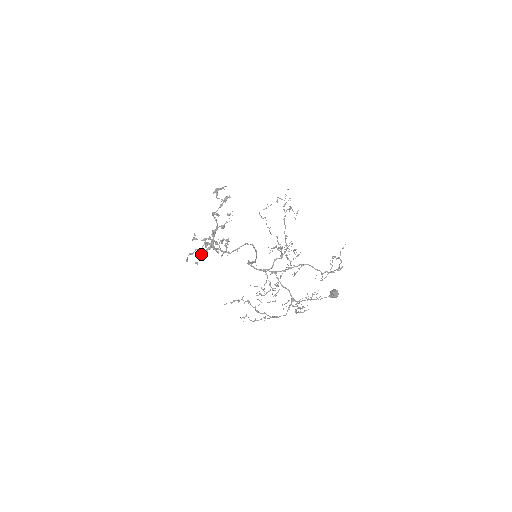
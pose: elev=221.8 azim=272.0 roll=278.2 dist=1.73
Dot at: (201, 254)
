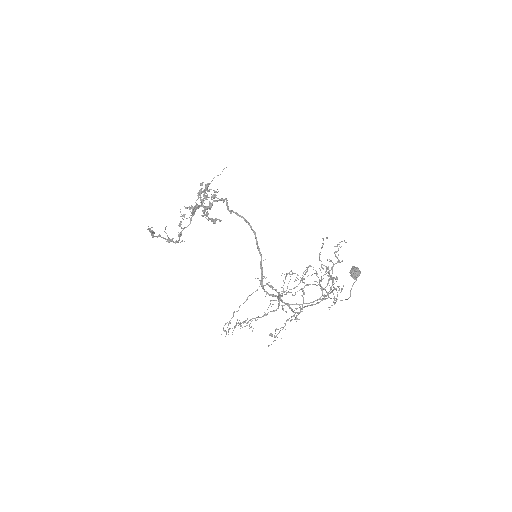
Dot at: occluded
